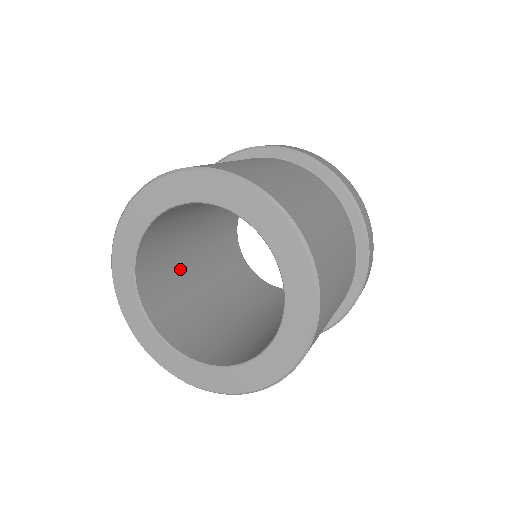
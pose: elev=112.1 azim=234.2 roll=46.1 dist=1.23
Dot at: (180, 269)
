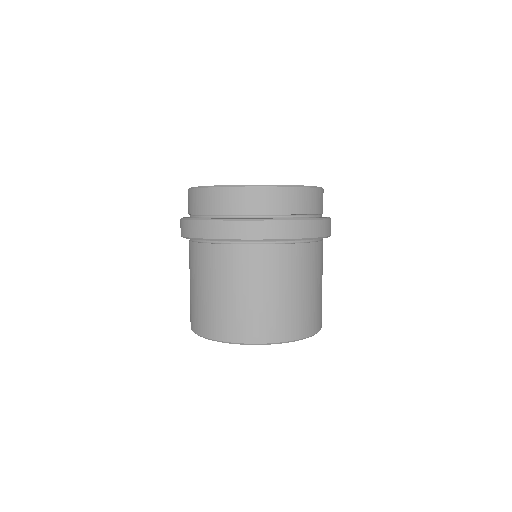
Dot at: occluded
